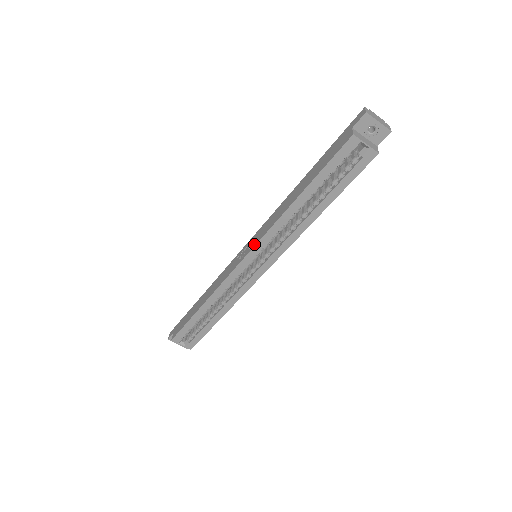
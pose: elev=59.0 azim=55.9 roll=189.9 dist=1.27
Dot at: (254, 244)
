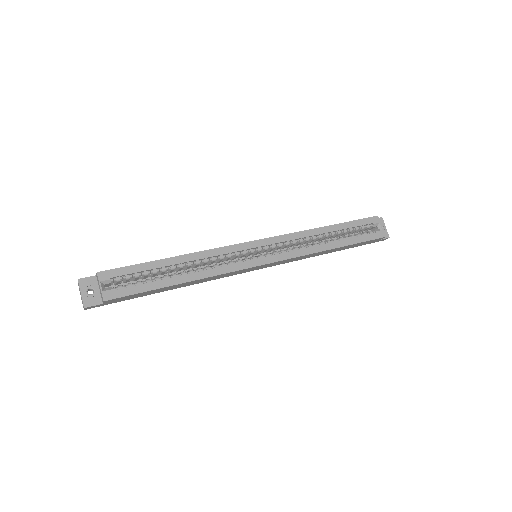
Dot at: (273, 237)
